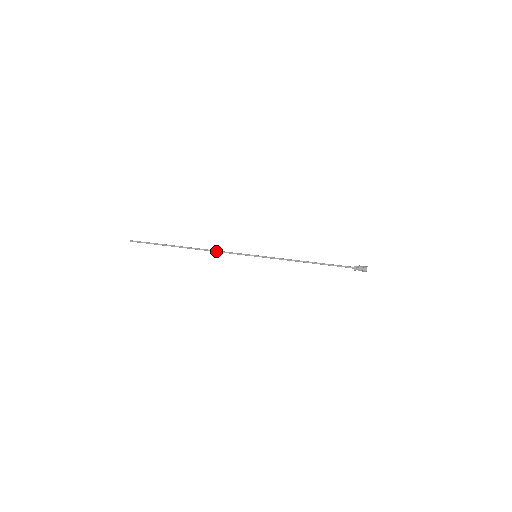
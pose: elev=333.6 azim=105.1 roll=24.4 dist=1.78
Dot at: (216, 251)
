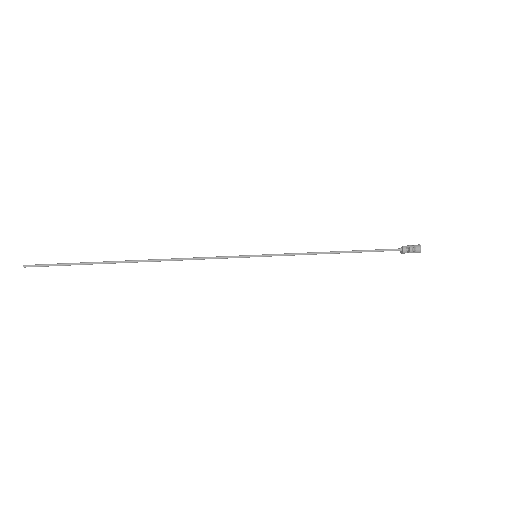
Dot at: (189, 259)
